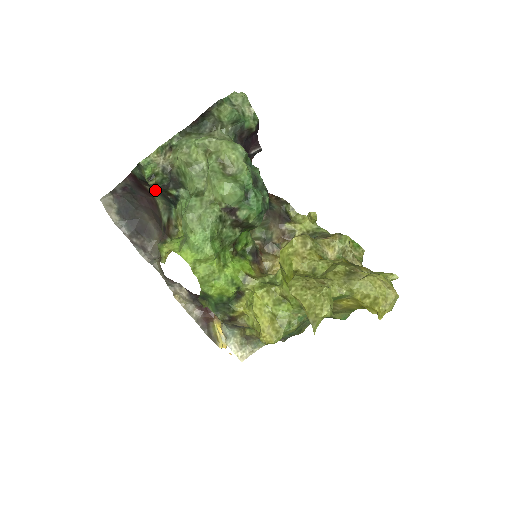
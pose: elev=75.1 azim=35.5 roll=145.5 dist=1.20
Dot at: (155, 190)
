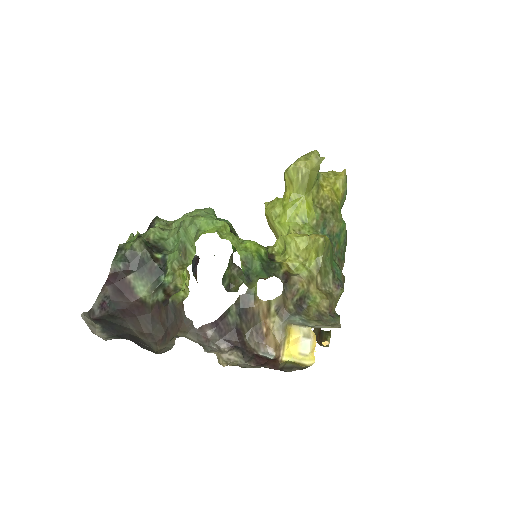
Dot at: (139, 273)
